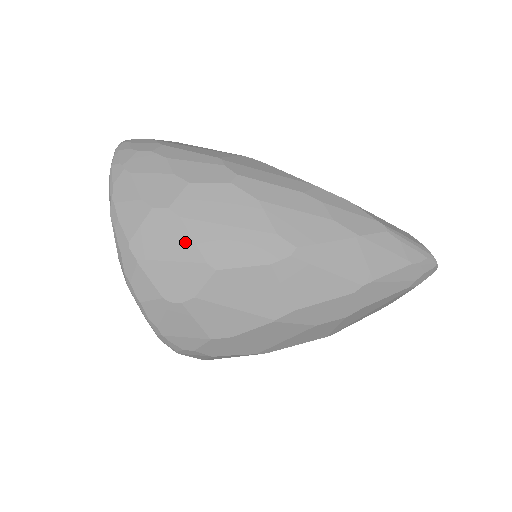
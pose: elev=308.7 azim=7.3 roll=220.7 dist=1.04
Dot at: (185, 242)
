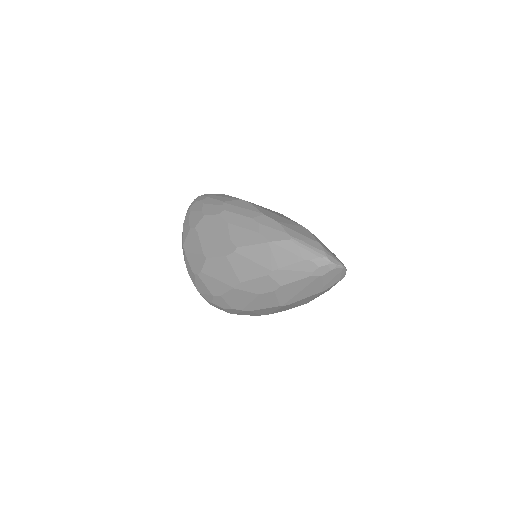
Dot at: (198, 244)
